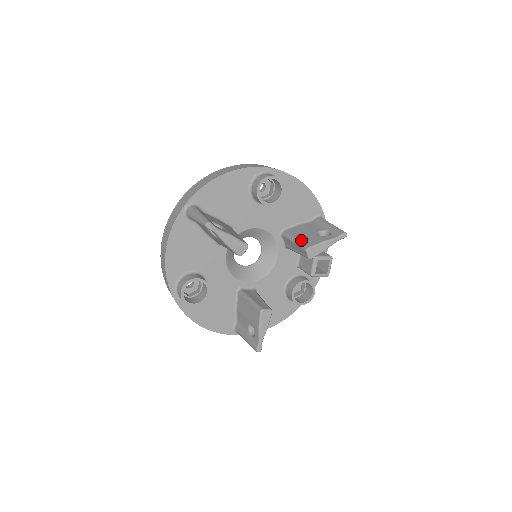
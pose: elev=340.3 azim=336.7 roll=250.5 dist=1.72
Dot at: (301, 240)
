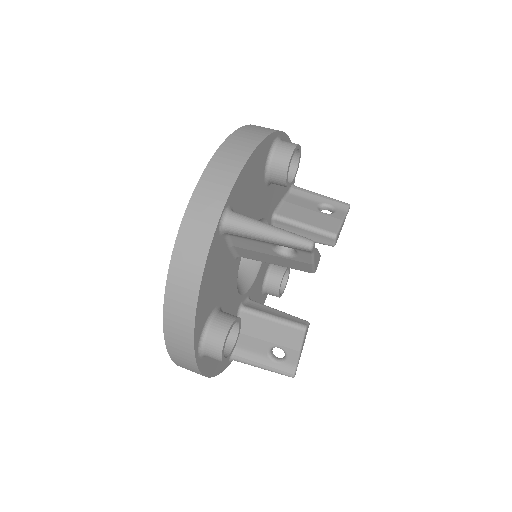
Dot at: (315, 224)
